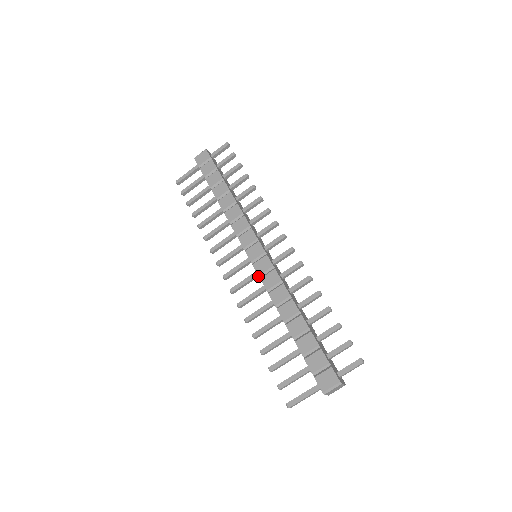
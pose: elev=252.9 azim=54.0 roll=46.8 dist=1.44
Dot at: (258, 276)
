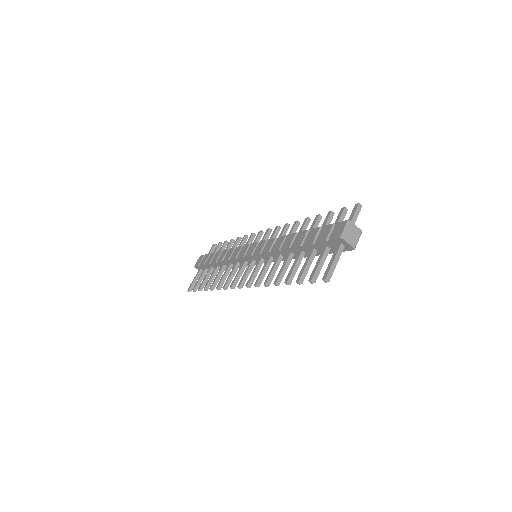
Dot at: (263, 262)
